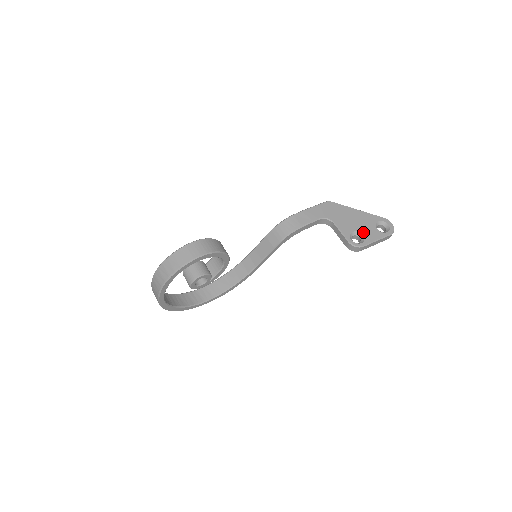
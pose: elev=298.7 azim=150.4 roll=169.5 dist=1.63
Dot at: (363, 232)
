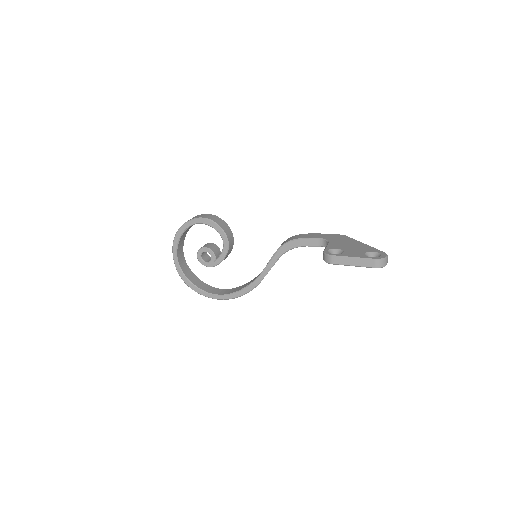
Dot at: (347, 251)
